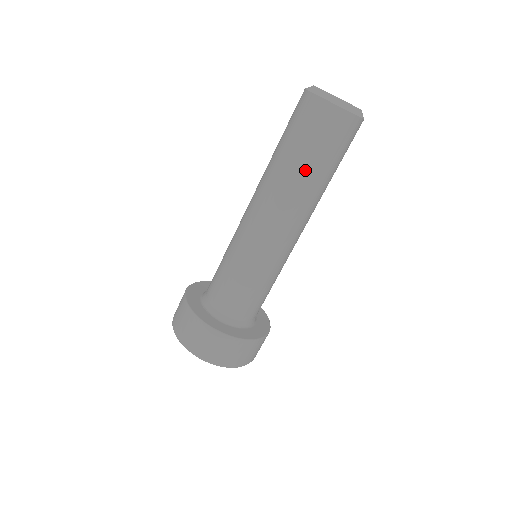
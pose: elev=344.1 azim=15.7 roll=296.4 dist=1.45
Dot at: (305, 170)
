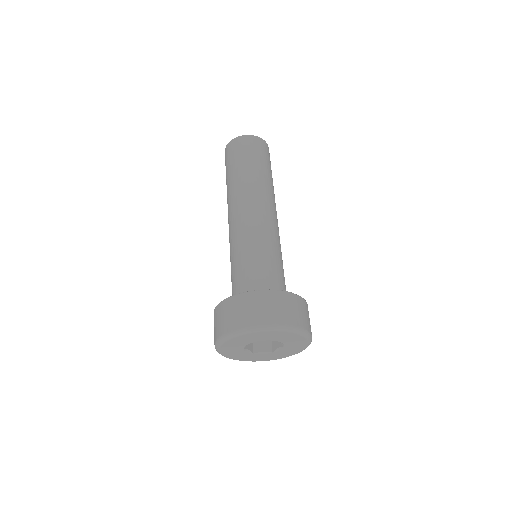
Dot at: (233, 175)
